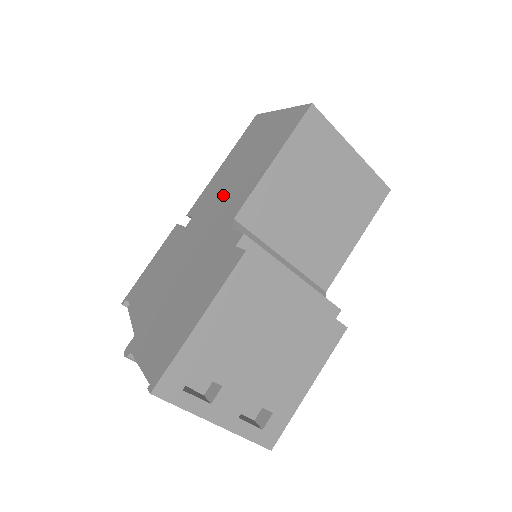
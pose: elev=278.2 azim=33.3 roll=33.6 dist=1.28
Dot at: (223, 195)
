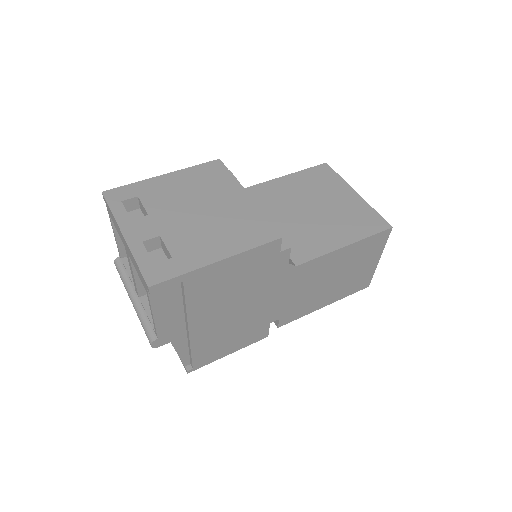
Dot at: occluded
